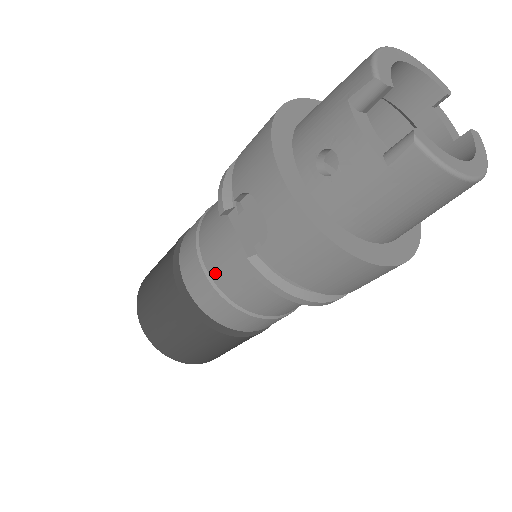
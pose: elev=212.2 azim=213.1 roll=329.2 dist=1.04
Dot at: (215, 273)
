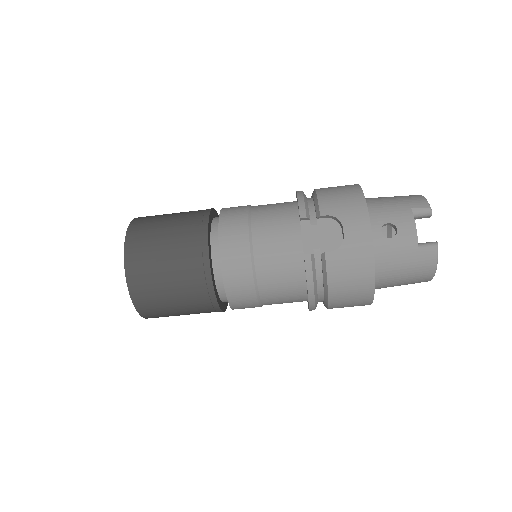
Dot at: (260, 251)
